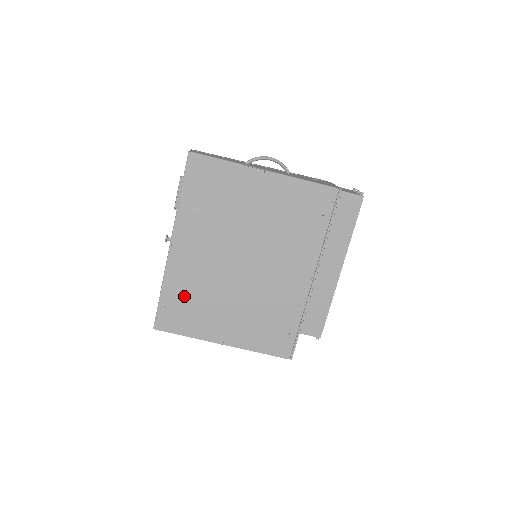
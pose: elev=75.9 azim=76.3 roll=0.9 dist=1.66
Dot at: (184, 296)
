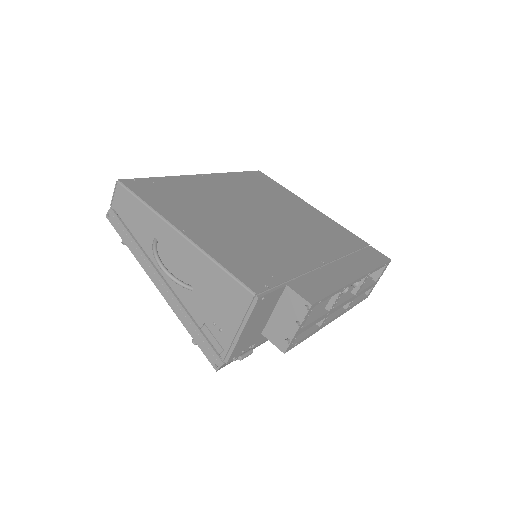
Dot at: (180, 191)
